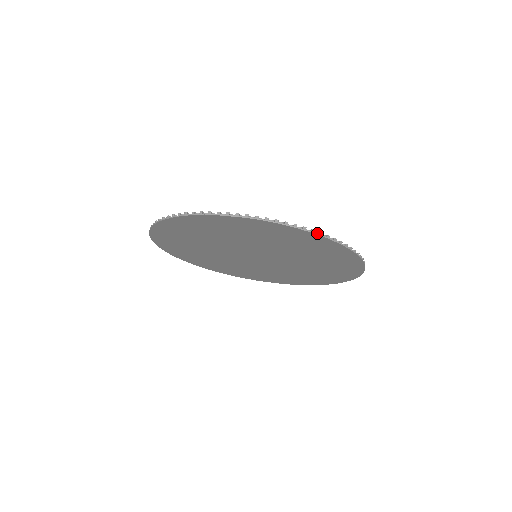
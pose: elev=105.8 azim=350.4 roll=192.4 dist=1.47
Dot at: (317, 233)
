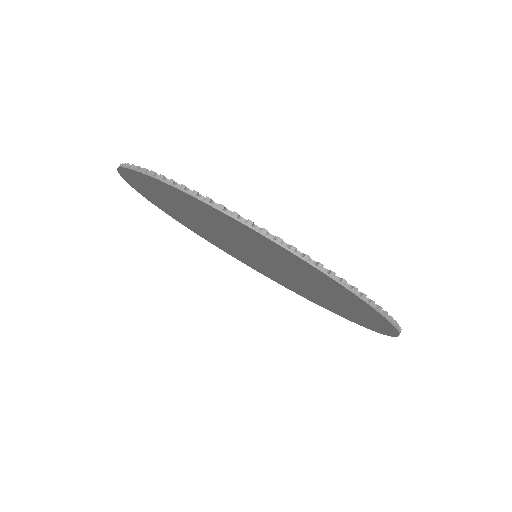
Dot at: (241, 220)
